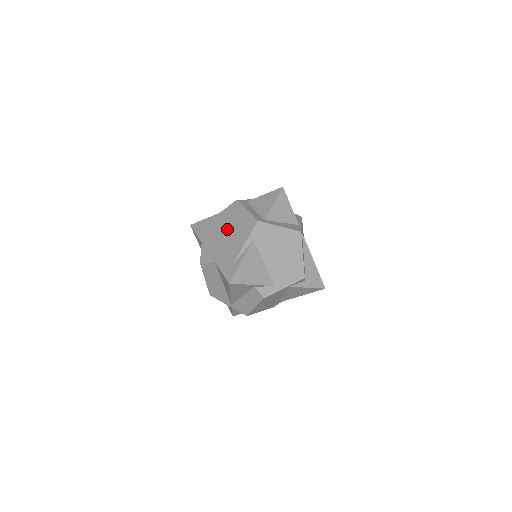
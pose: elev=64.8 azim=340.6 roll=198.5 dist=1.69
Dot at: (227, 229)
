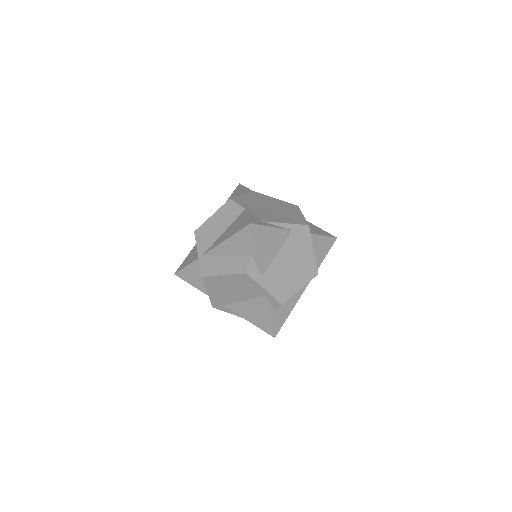
Dot at: (275, 207)
